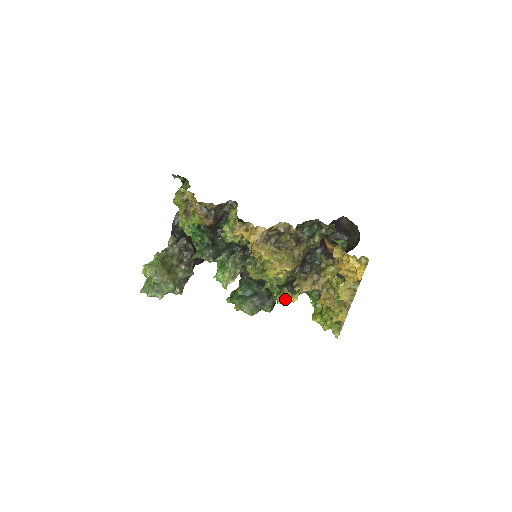
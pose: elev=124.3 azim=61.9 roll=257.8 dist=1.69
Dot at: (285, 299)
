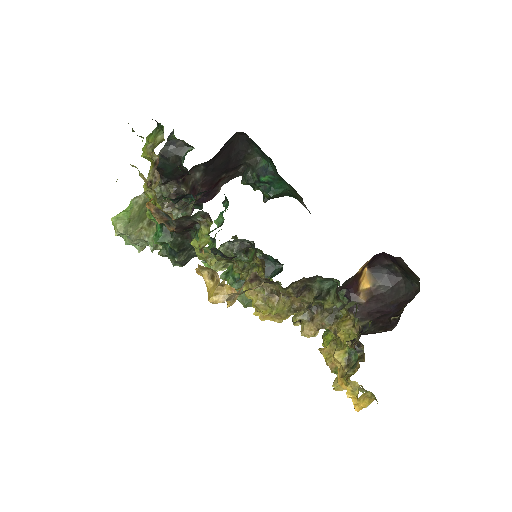
Dot at: occluded
